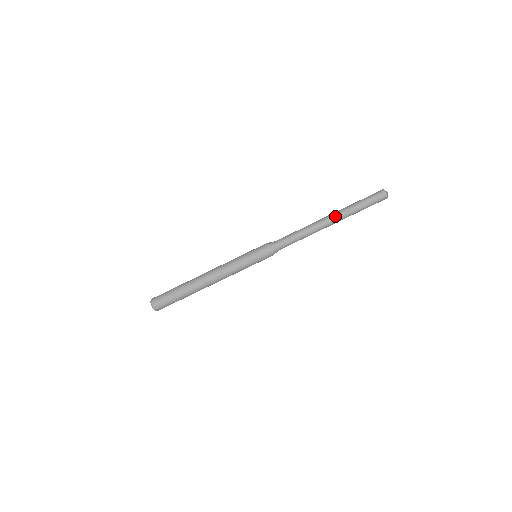
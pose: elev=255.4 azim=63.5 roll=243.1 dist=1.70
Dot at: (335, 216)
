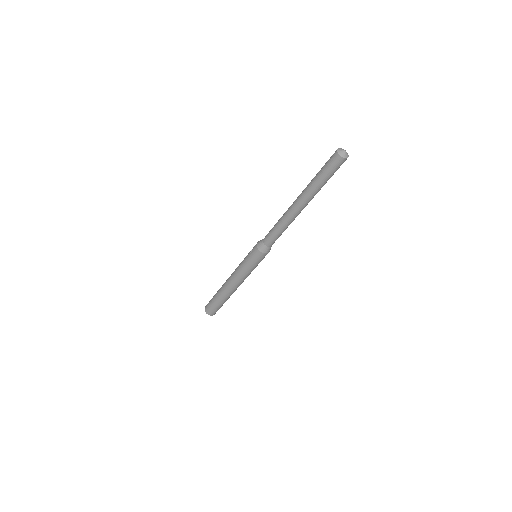
Dot at: (303, 203)
